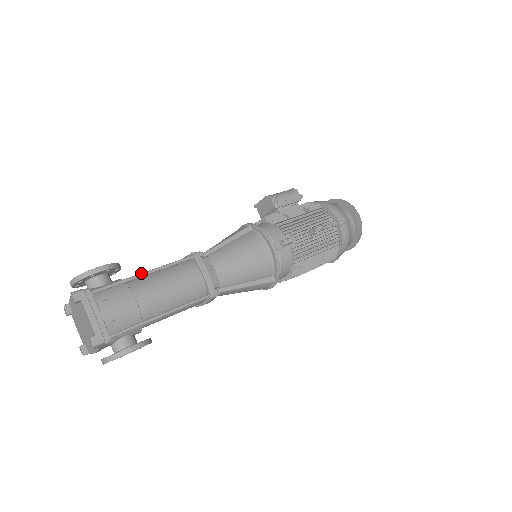
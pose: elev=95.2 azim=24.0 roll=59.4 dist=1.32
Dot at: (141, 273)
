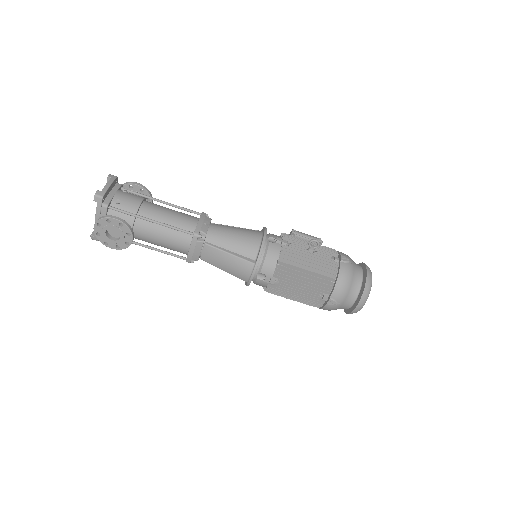
Dot at: occluded
